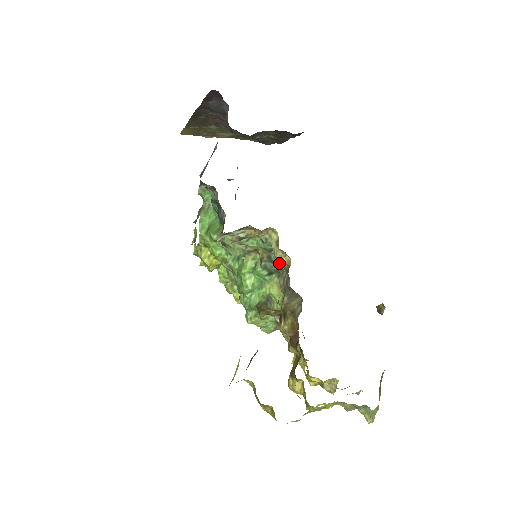
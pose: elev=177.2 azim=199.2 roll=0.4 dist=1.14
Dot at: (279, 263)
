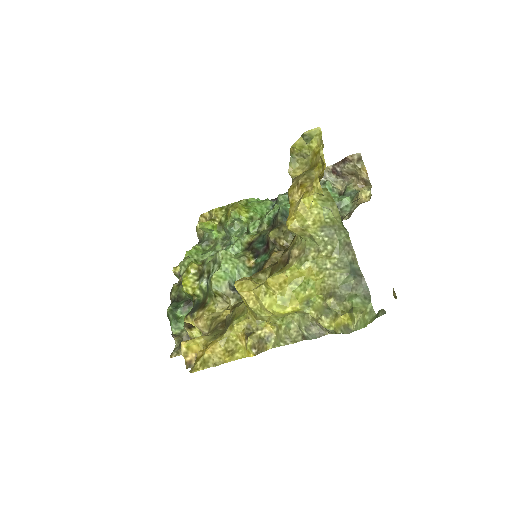
Dot at: occluded
